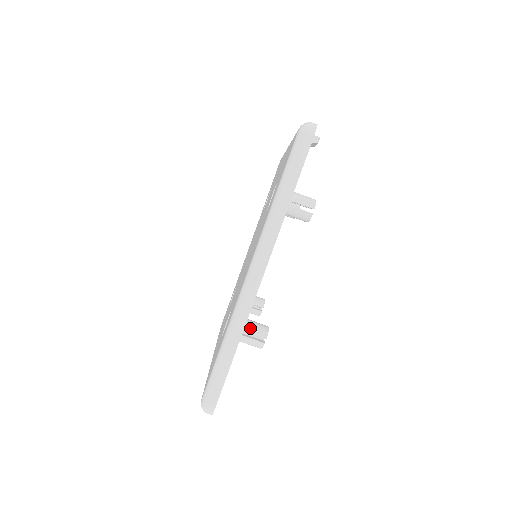
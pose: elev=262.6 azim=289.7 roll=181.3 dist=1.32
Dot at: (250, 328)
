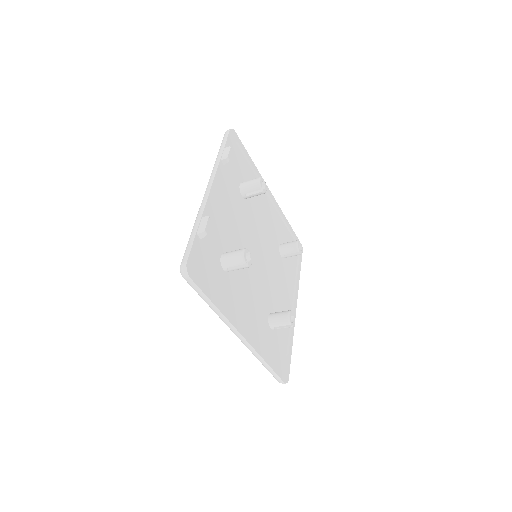
Dot at: (277, 324)
